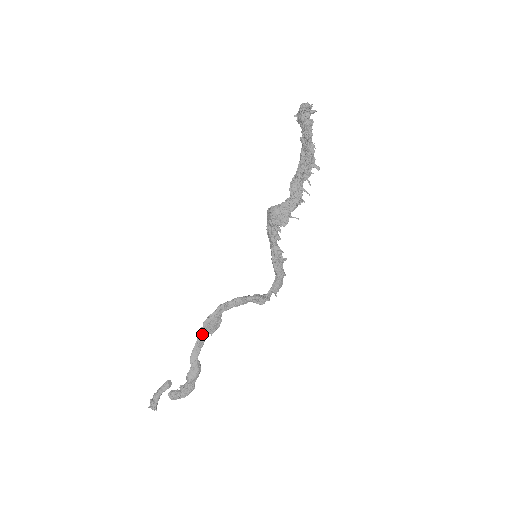
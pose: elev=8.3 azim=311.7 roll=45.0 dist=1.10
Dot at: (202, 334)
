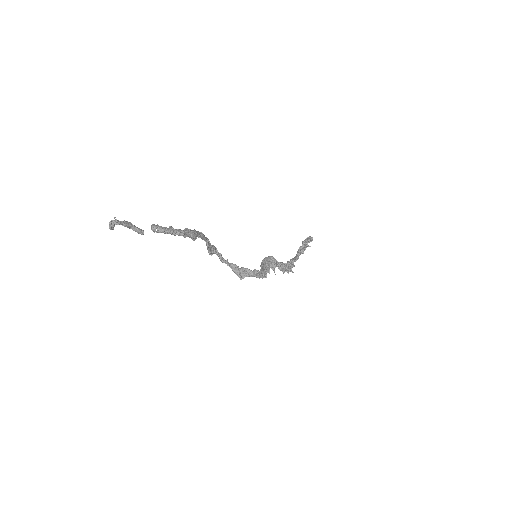
Dot at: (206, 238)
